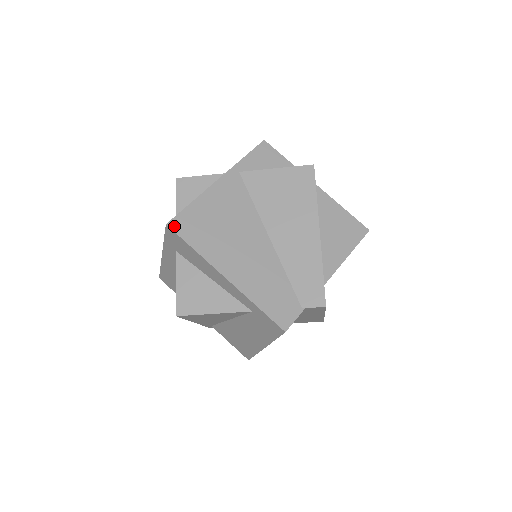
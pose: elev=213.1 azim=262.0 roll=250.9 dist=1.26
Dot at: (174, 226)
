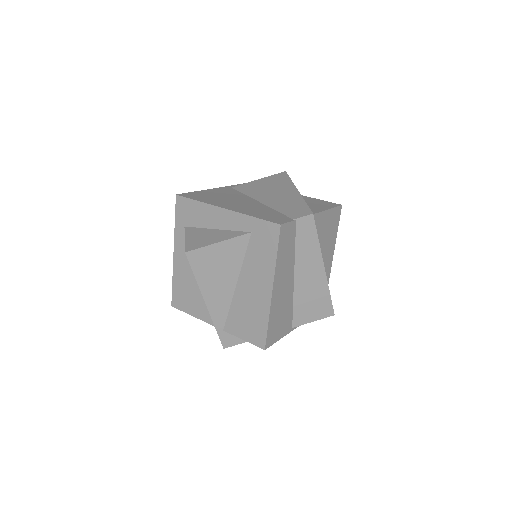
Dot at: (182, 195)
